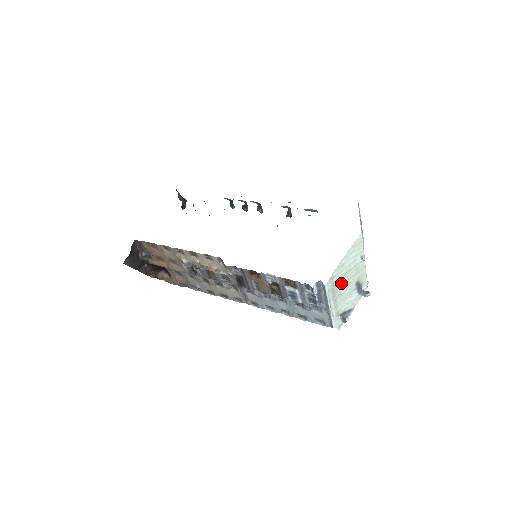
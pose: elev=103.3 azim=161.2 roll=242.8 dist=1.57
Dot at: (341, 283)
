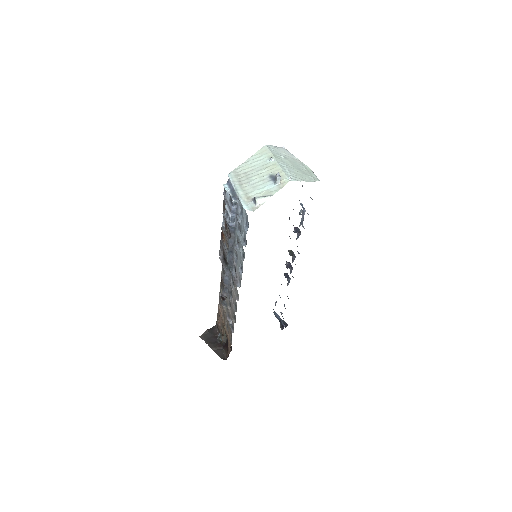
Dot at: (249, 176)
